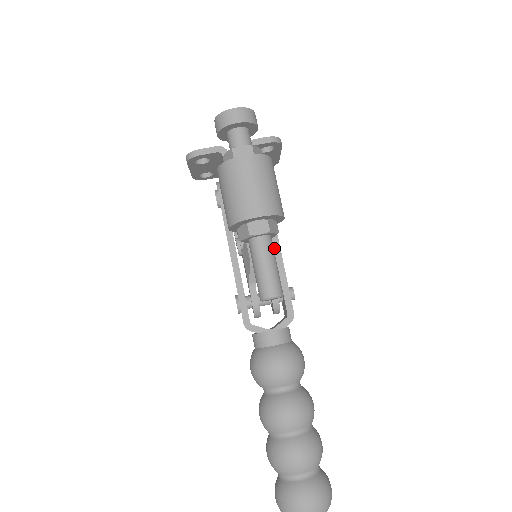
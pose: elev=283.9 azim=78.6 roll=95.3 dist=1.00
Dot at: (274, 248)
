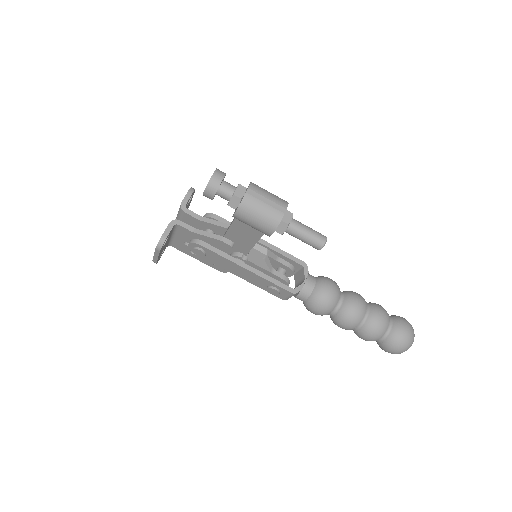
Dot at: (259, 242)
